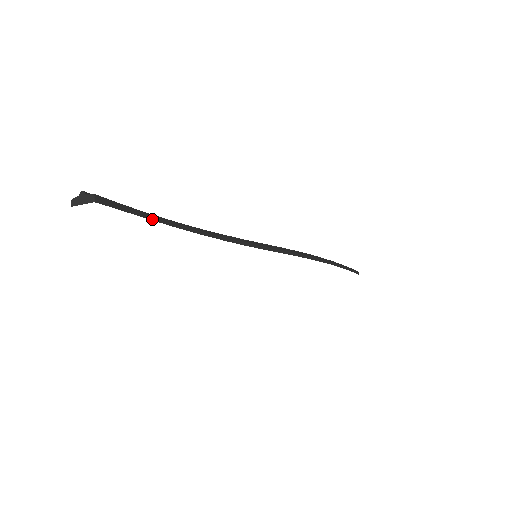
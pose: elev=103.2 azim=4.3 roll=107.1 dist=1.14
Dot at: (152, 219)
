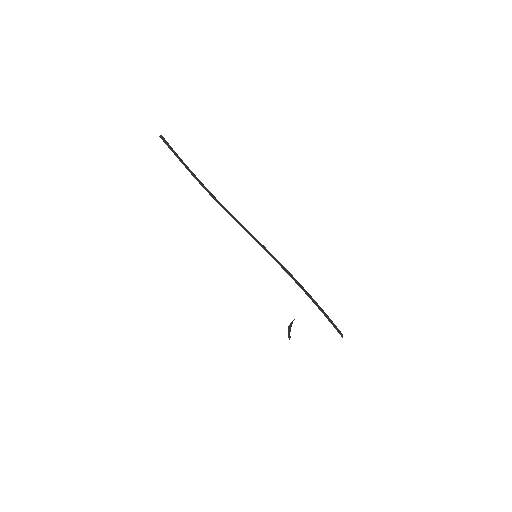
Dot at: (180, 160)
